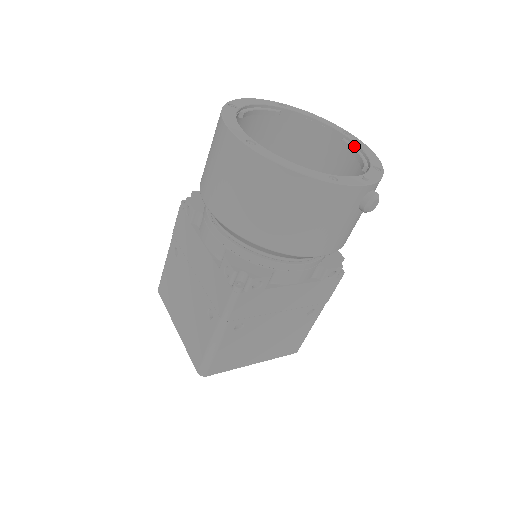
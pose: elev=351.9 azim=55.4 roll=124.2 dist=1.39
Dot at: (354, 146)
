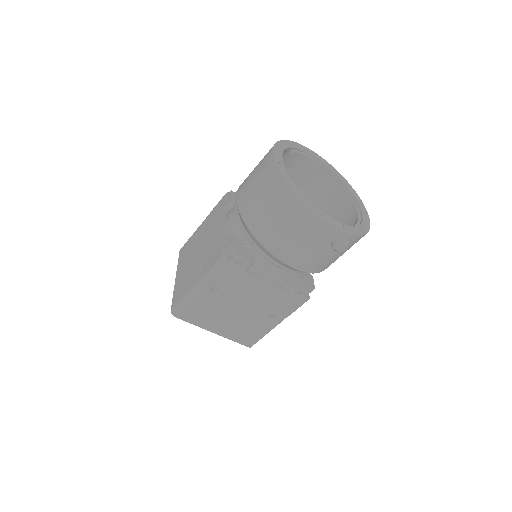
Dot at: (359, 212)
